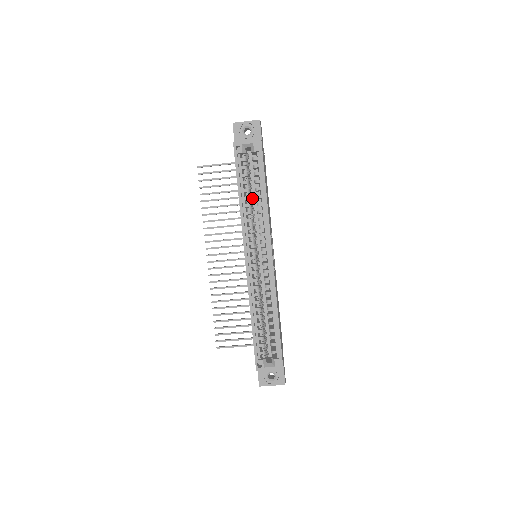
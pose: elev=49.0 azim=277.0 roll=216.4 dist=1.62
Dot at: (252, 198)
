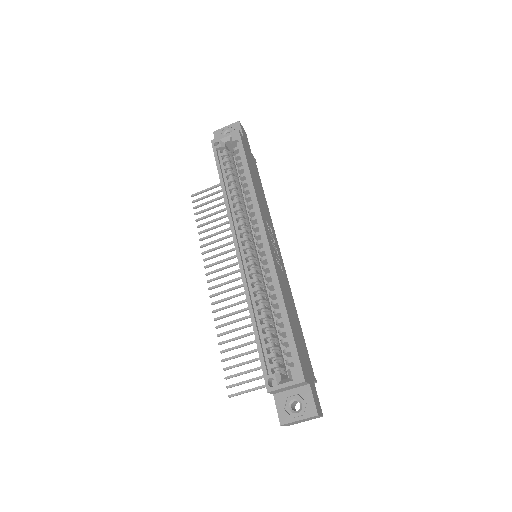
Dot at: (244, 197)
